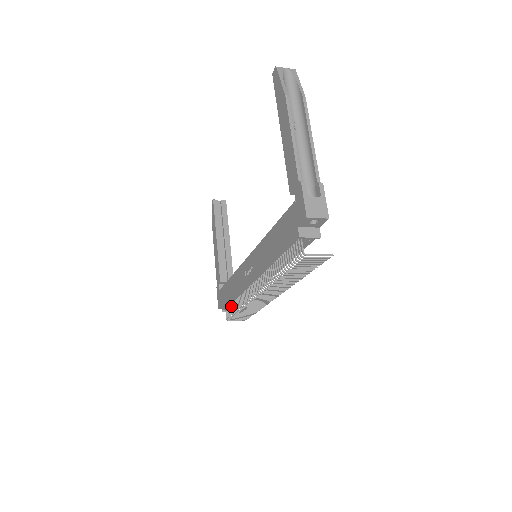
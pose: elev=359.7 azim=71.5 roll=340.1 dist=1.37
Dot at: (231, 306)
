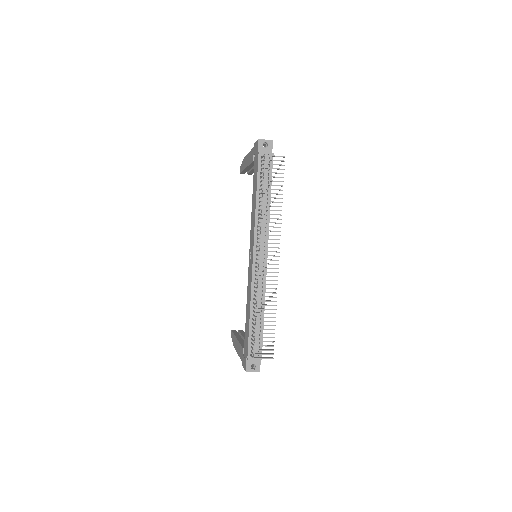
Dot at: (252, 332)
